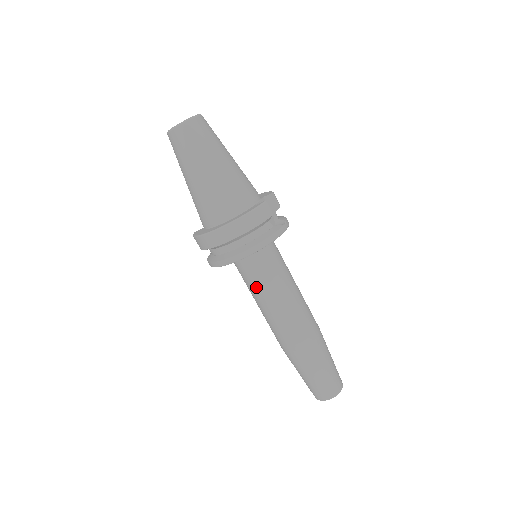
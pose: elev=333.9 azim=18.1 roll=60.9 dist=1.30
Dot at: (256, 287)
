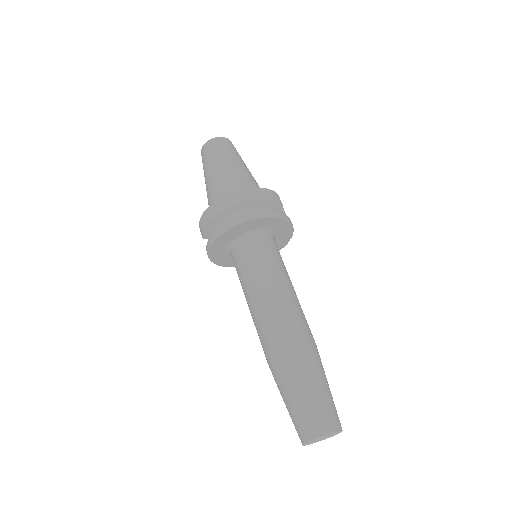
Dot at: (253, 270)
